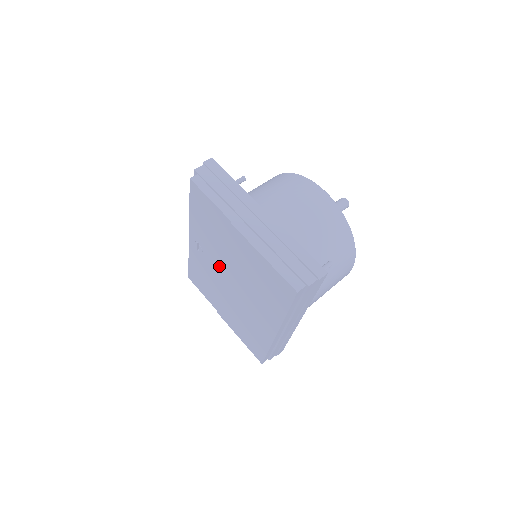
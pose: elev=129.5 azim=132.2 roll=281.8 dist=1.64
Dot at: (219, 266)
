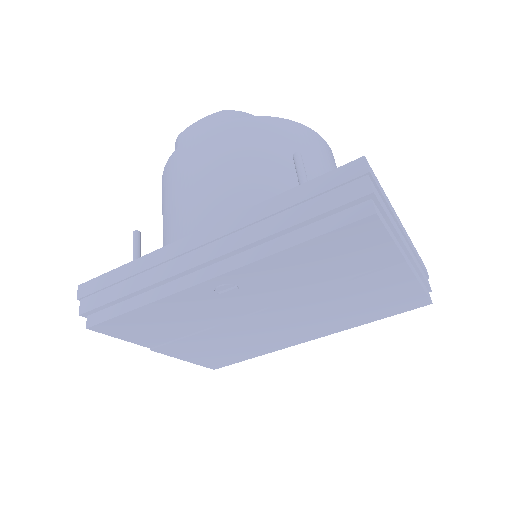
Dot at: (266, 303)
